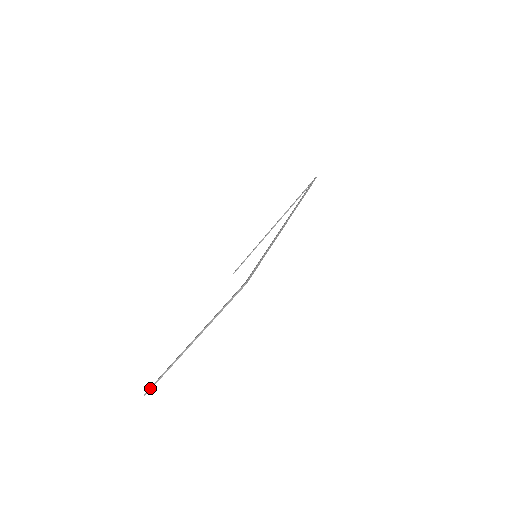
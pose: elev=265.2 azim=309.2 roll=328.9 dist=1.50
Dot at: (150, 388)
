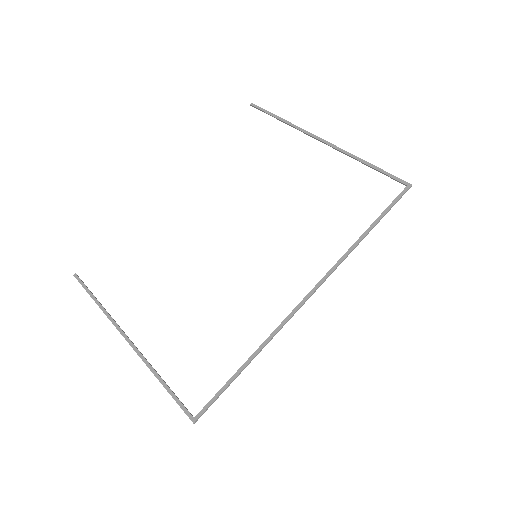
Dot at: (81, 284)
